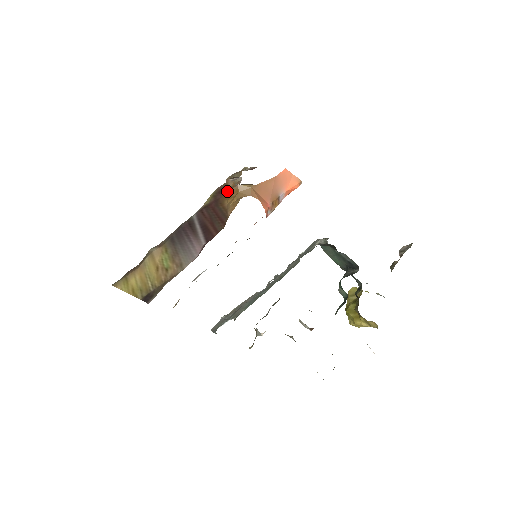
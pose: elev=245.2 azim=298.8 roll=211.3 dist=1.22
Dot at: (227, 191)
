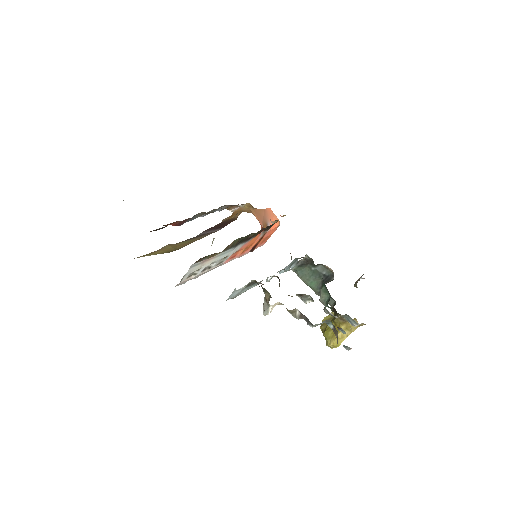
Dot at: (227, 219)
